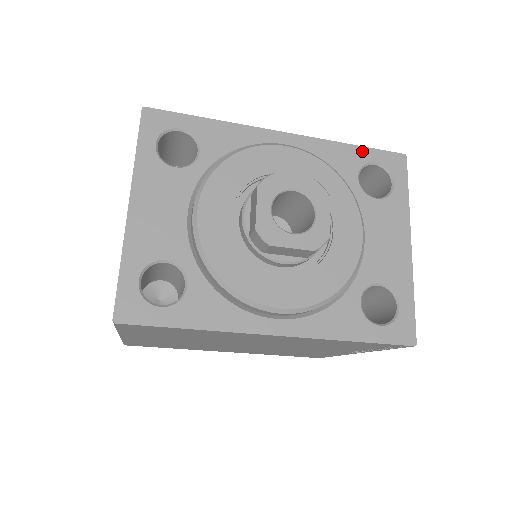
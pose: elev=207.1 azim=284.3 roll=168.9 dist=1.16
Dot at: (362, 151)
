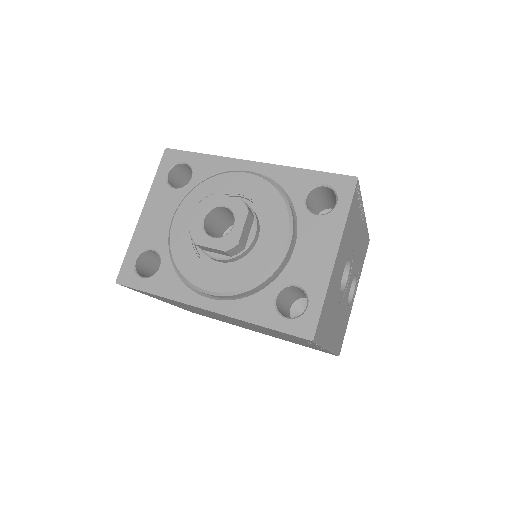
Dot at: (315, 175)
